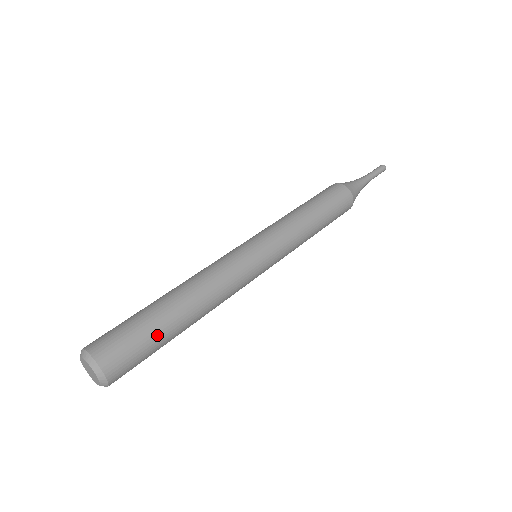
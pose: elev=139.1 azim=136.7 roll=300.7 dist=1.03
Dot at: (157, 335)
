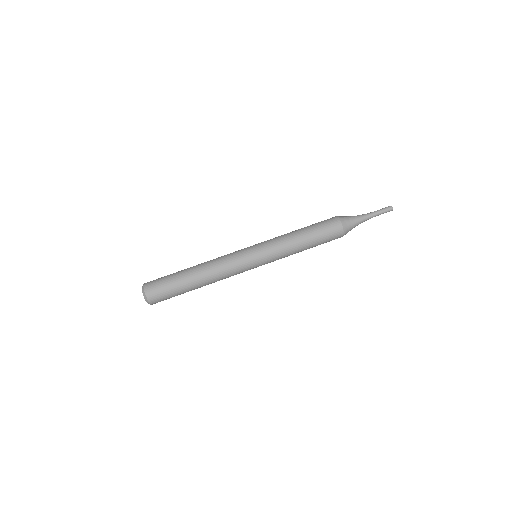
Dot at: (177, 286)
